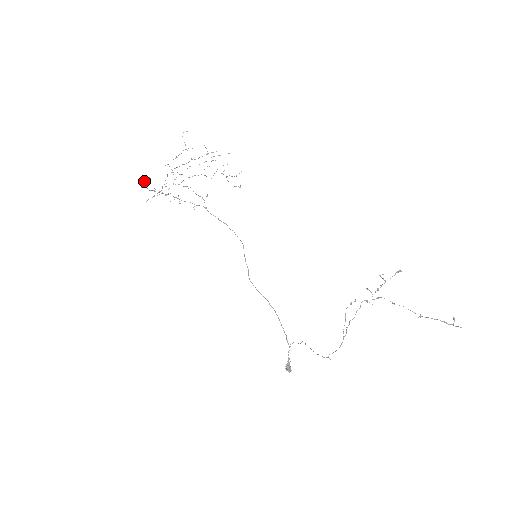
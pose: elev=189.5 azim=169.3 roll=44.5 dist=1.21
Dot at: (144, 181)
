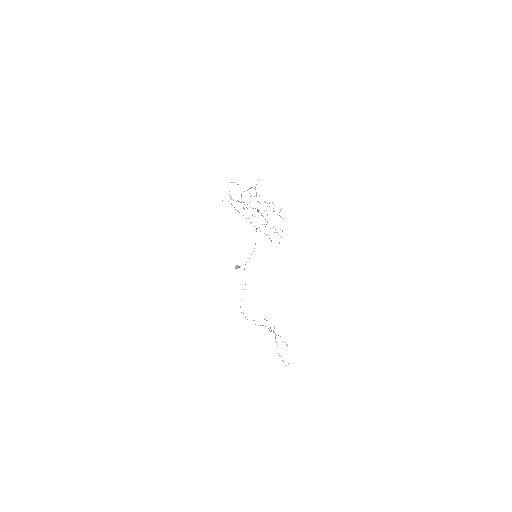
Dot at: (232, 182)
